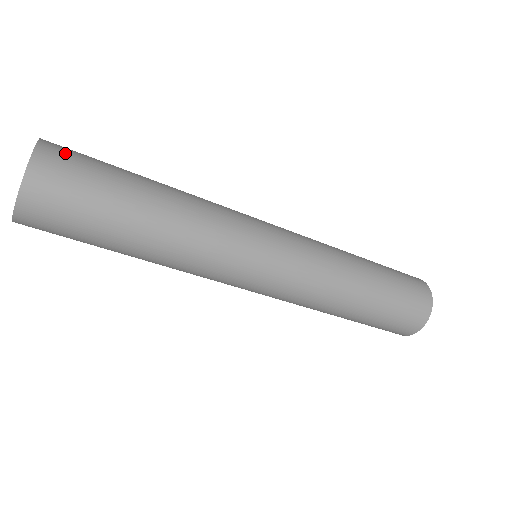
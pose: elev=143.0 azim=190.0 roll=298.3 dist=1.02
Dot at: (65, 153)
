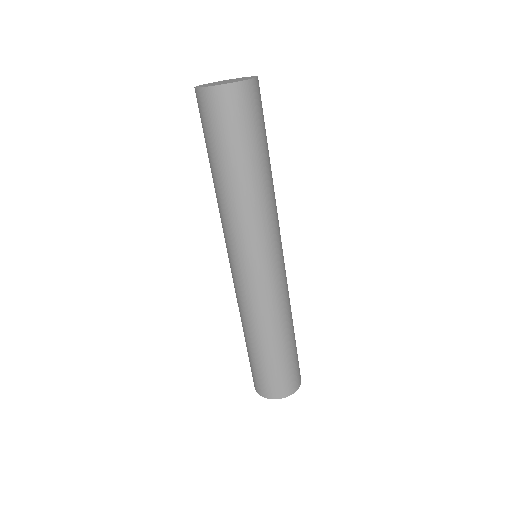
Dot at: occluded
